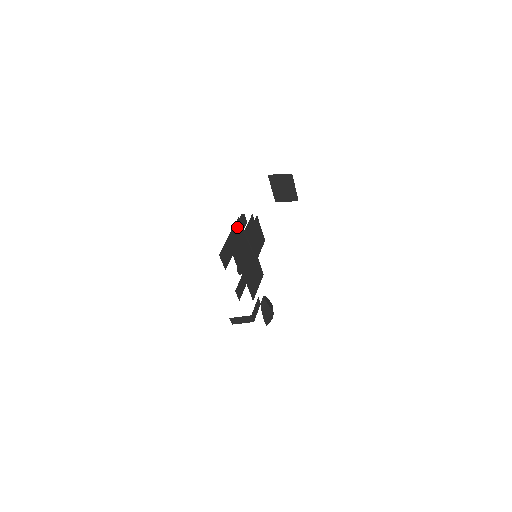
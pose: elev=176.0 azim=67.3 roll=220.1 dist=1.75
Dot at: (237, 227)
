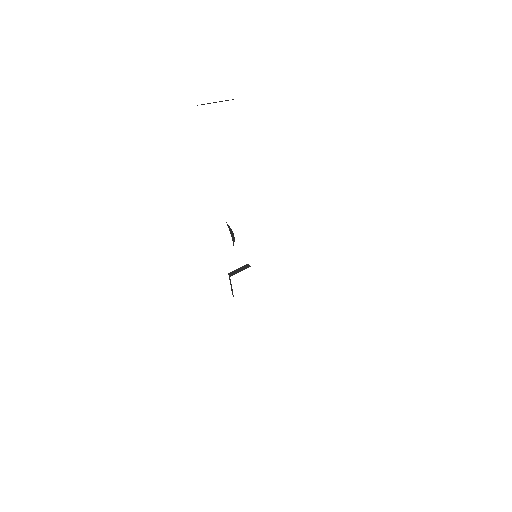
Dot at: occluded
